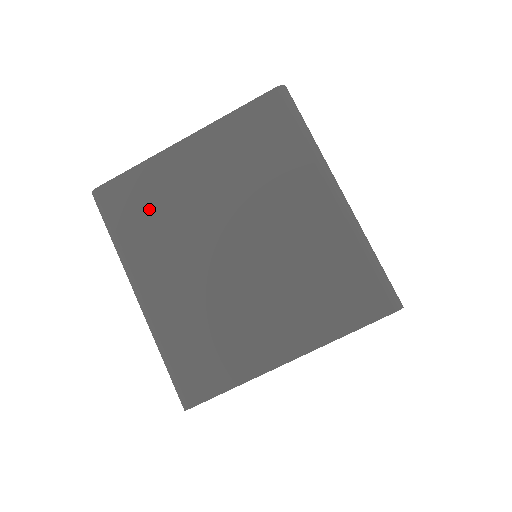
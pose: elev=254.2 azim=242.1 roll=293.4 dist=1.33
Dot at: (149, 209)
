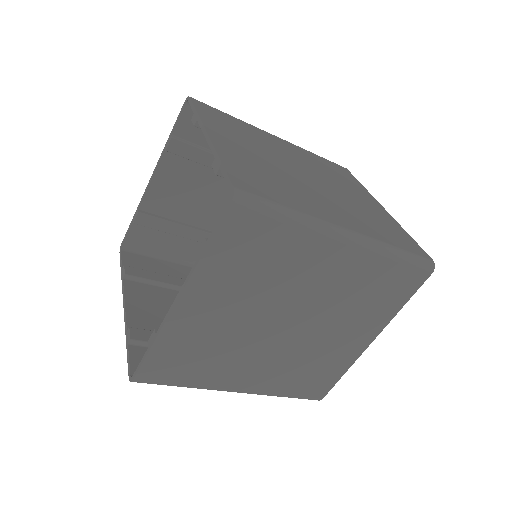
Dot at: (196, 357)
